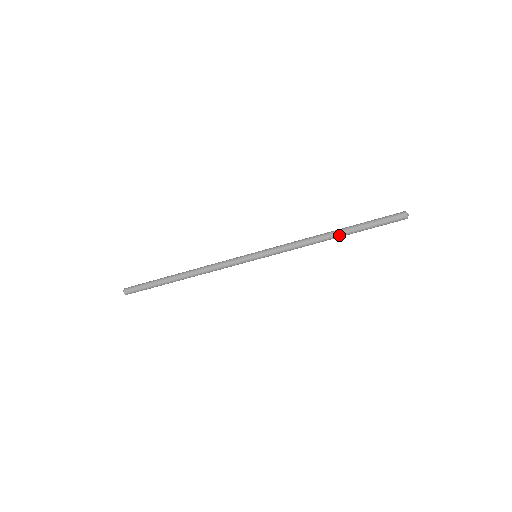
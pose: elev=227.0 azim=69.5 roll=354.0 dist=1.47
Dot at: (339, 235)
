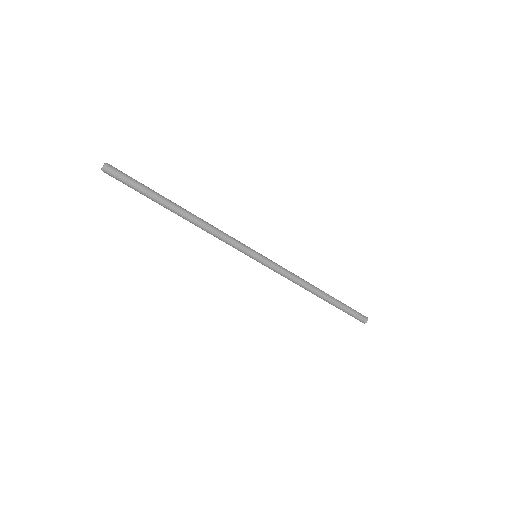
Dot at: (322, 298)
